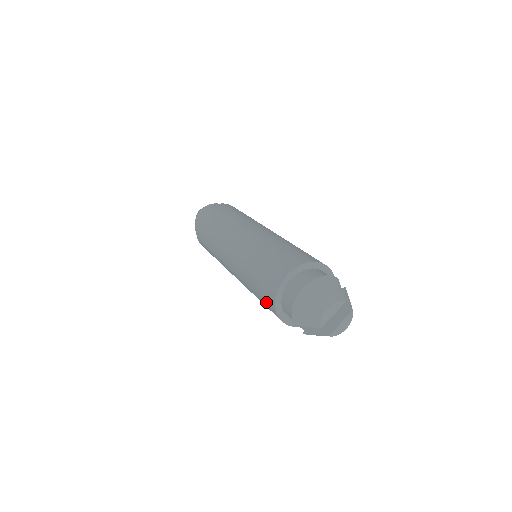
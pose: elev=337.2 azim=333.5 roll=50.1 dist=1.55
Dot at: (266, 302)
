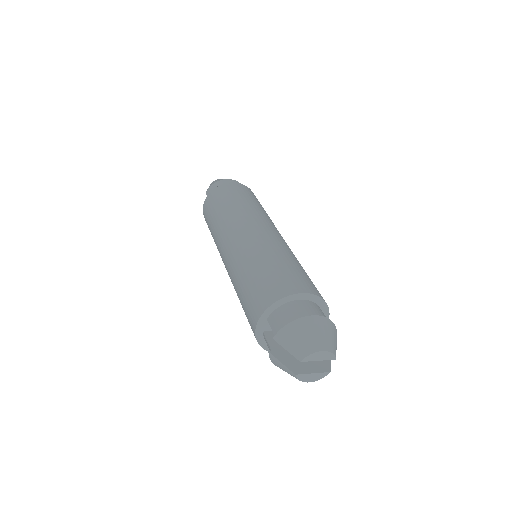
Dot at: (257, 297)
